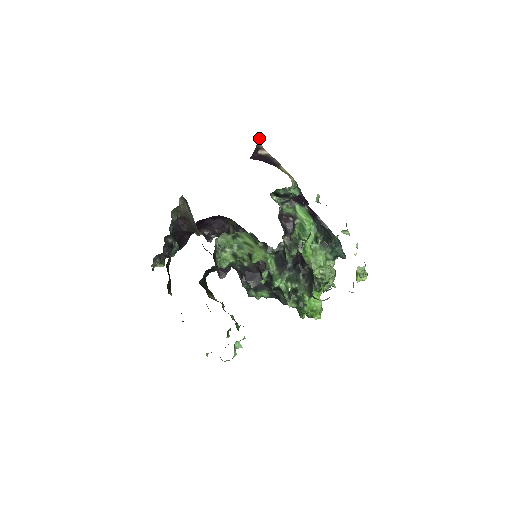
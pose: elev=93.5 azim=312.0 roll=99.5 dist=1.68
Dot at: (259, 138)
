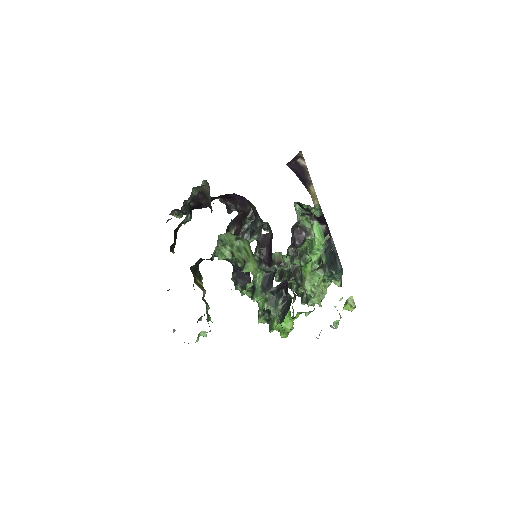
Dot at: occluded
